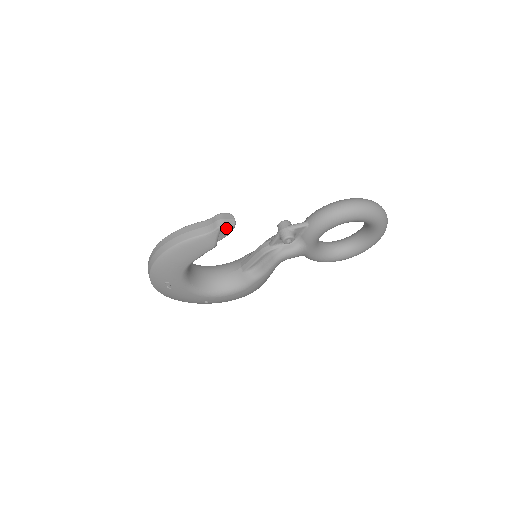
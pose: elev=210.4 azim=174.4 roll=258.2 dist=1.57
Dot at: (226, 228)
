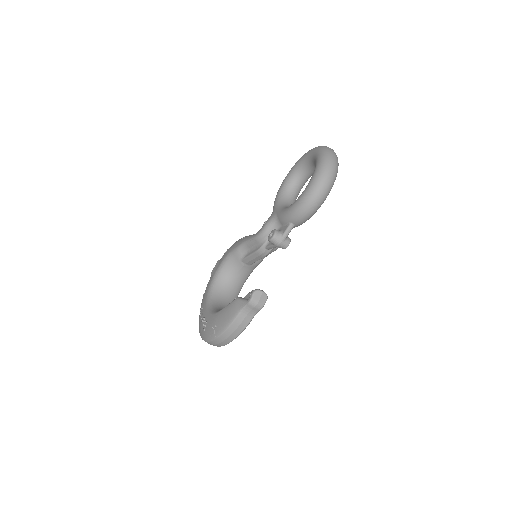
Dot at: occluded
